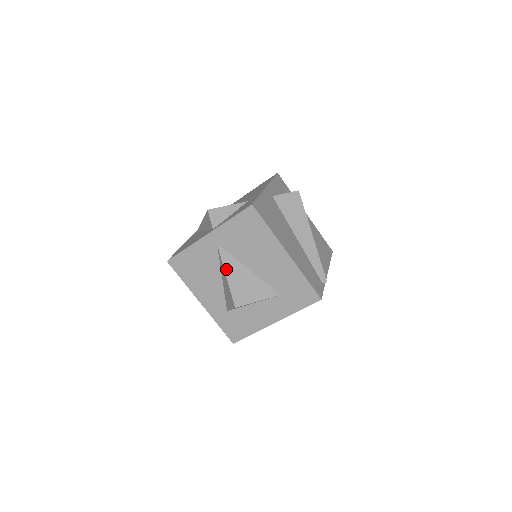
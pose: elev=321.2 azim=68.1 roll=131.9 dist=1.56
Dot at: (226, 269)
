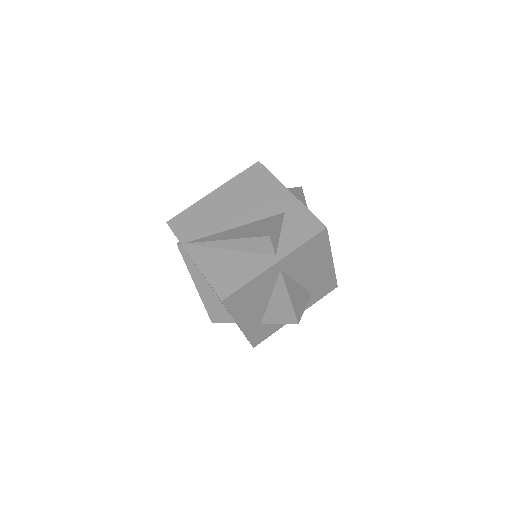
Dot at: (289, 291)
